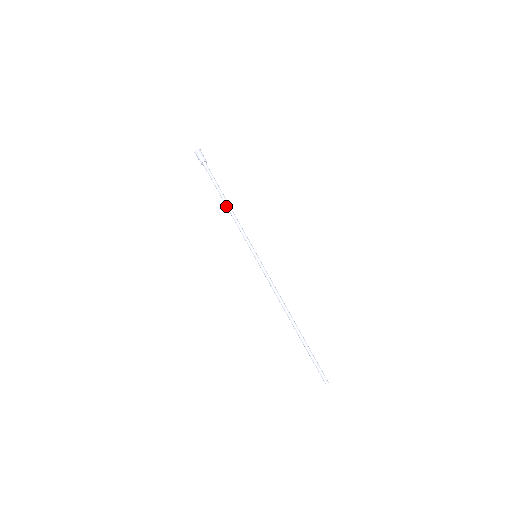
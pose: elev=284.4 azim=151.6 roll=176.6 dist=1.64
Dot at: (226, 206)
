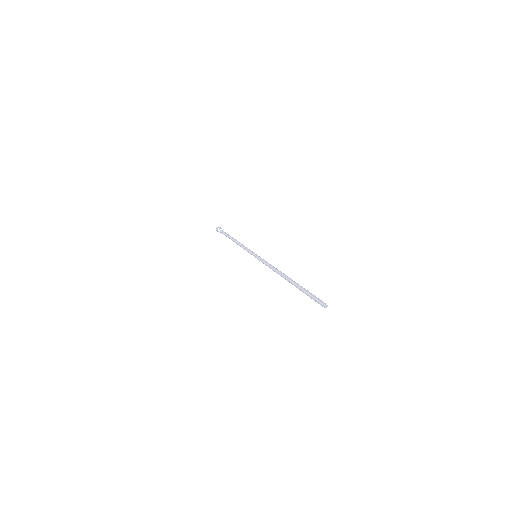
Dot at: (235, 241)
